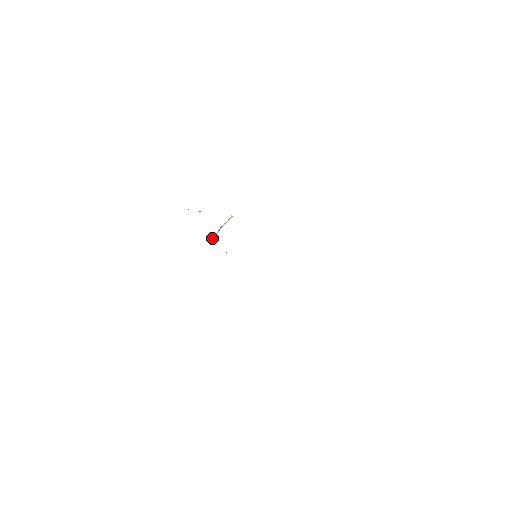
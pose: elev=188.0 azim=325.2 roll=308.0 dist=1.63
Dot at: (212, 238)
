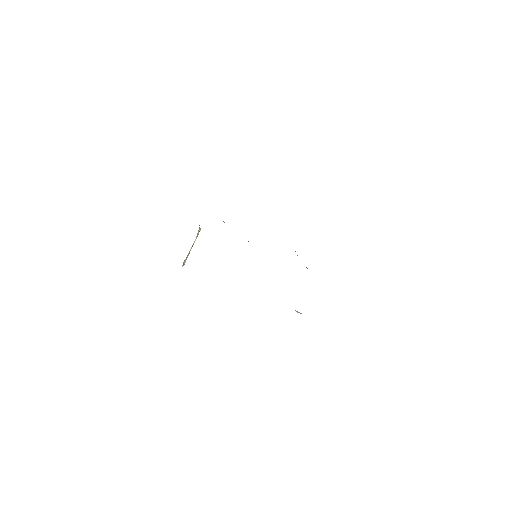
Dot at: occluded
